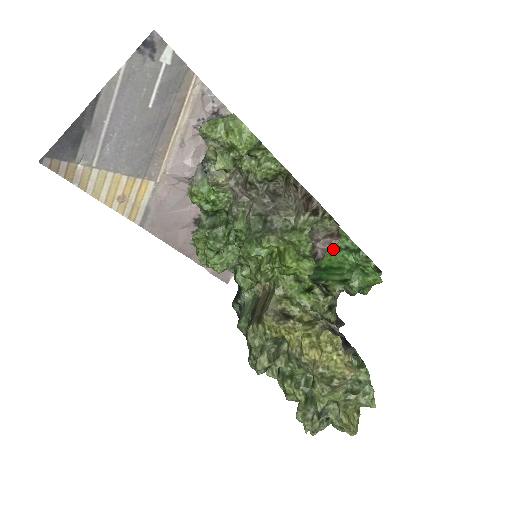
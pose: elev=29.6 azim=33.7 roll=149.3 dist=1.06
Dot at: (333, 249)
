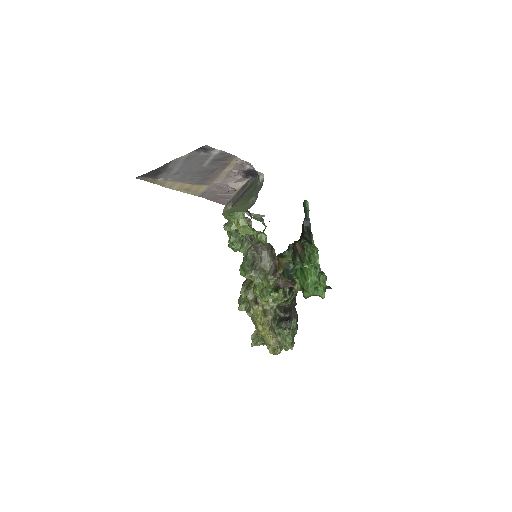
Dot at: (306, 267)
